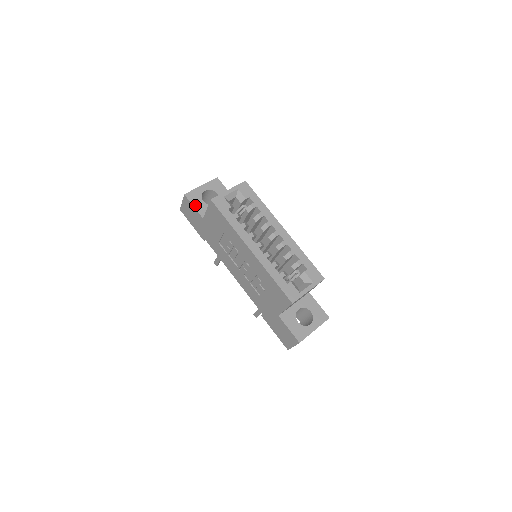
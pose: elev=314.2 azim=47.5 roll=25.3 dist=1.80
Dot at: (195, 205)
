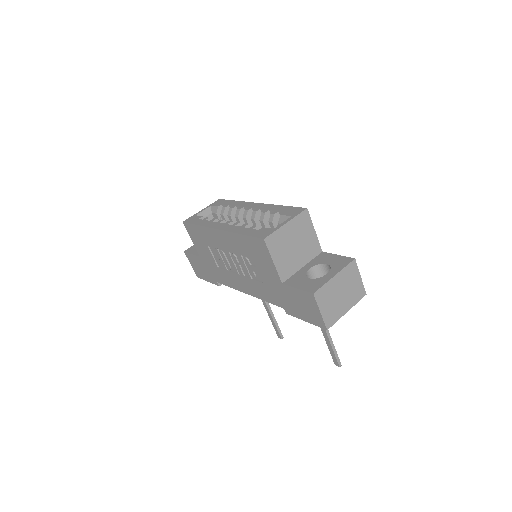
Dot at: (193, 253)
